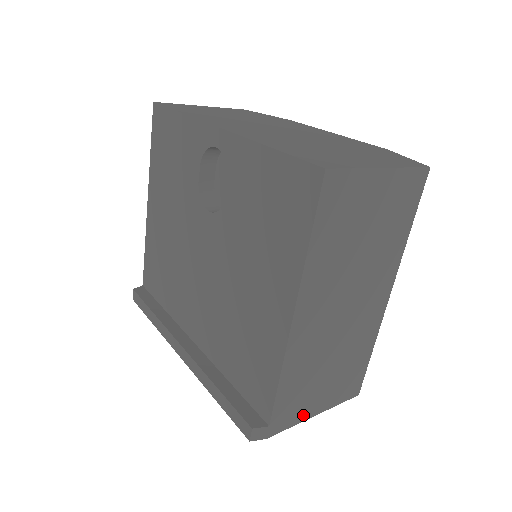
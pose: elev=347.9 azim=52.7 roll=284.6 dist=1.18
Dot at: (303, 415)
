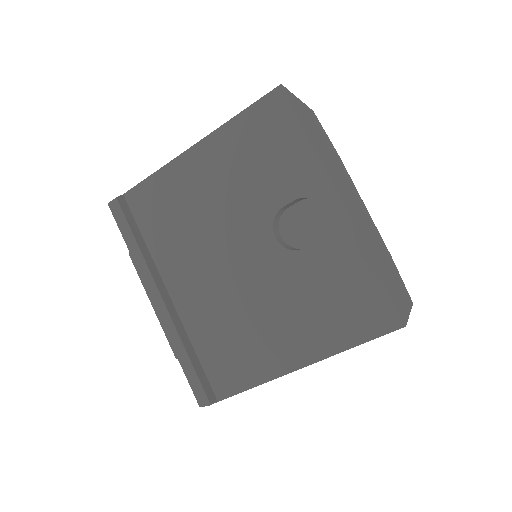
Dot at: occluded
